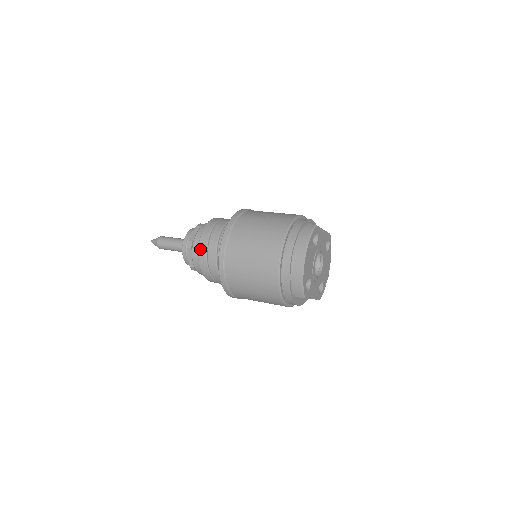
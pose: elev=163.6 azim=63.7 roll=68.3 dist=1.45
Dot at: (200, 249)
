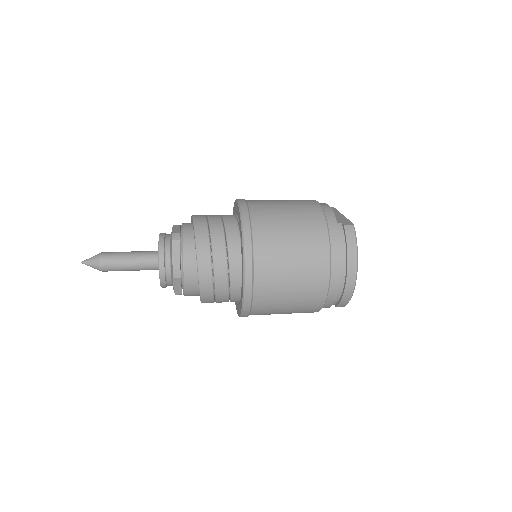
Dot at: (202, 281)
